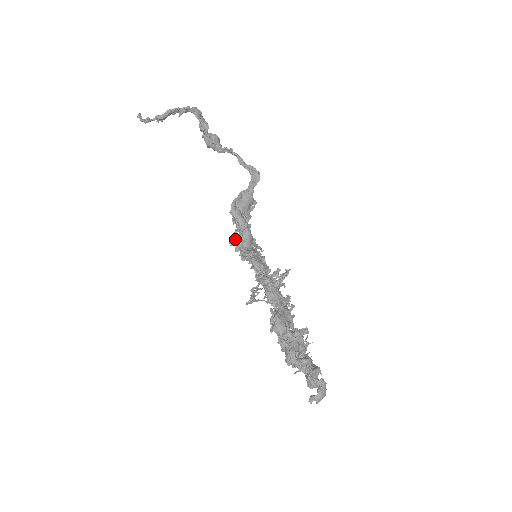
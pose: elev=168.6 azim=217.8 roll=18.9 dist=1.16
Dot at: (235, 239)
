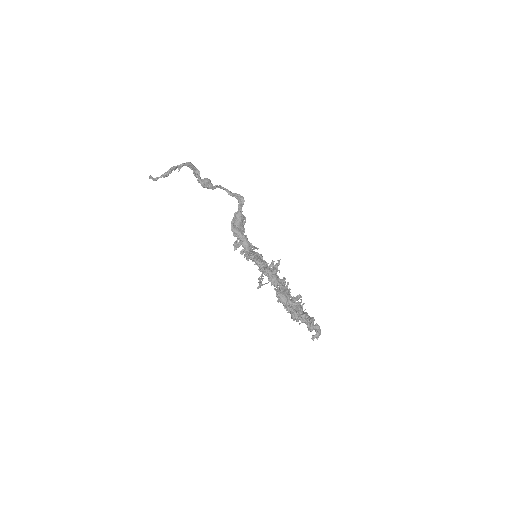
Dot at: (237, 246)
